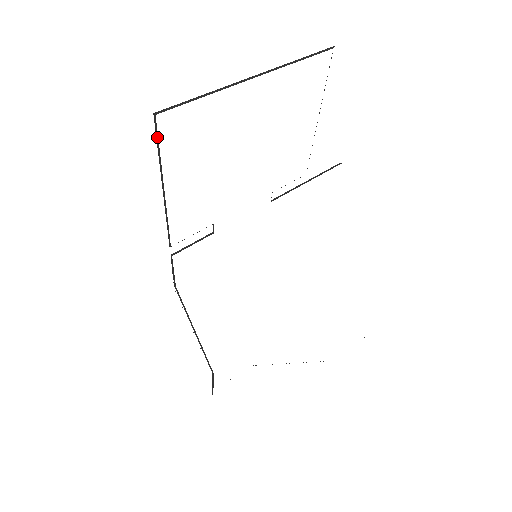
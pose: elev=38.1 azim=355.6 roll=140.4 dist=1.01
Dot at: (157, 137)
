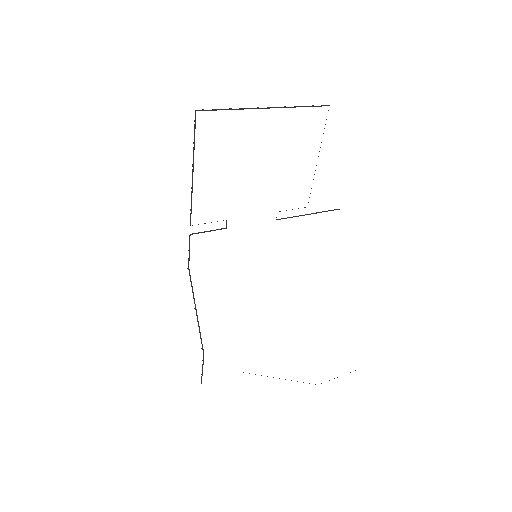
Dot at: (195, 128)
